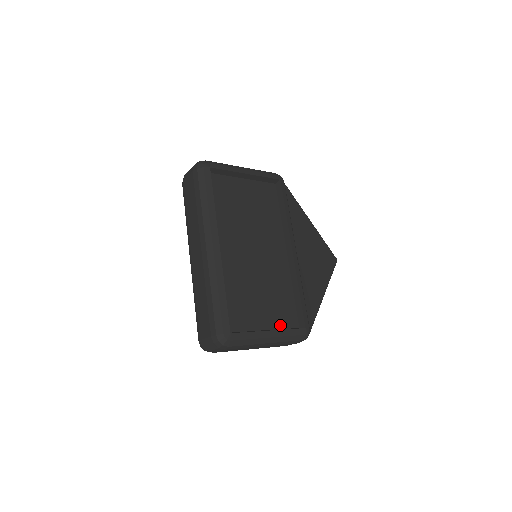
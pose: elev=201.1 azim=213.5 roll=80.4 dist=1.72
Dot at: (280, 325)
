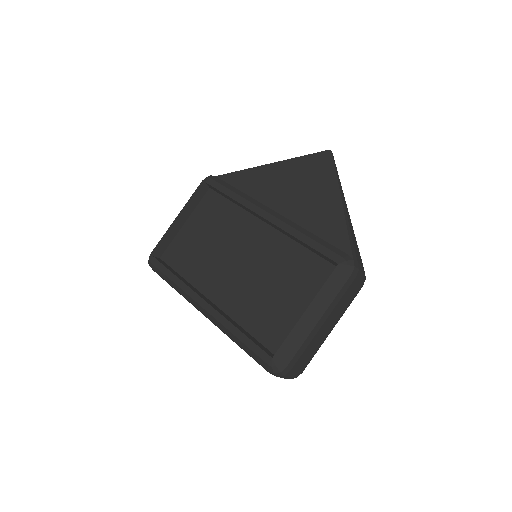
Dot at: (317, 290)
